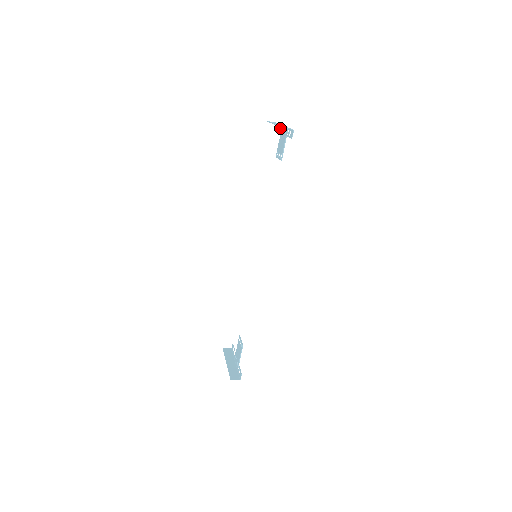
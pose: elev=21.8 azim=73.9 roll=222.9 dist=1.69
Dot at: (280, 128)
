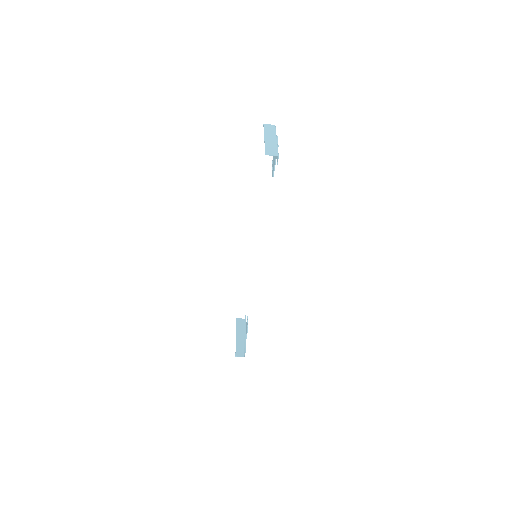
Dot at: occluded
